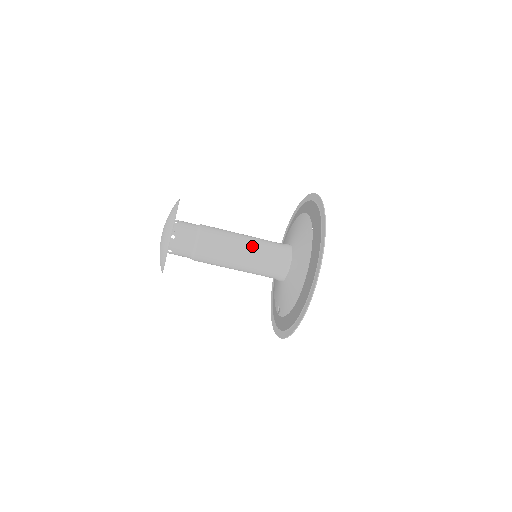
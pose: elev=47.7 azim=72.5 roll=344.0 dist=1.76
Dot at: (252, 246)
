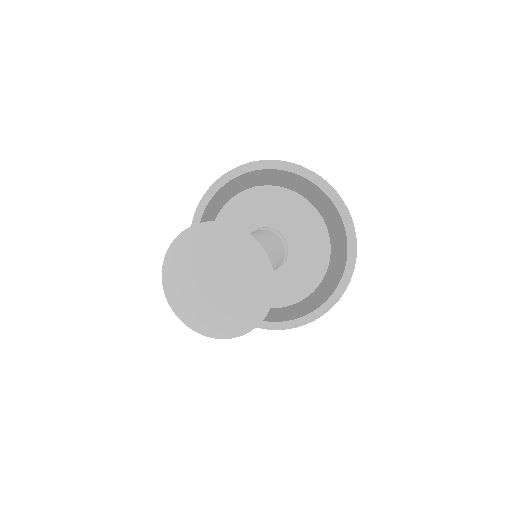
Dot at: (275, 255)
